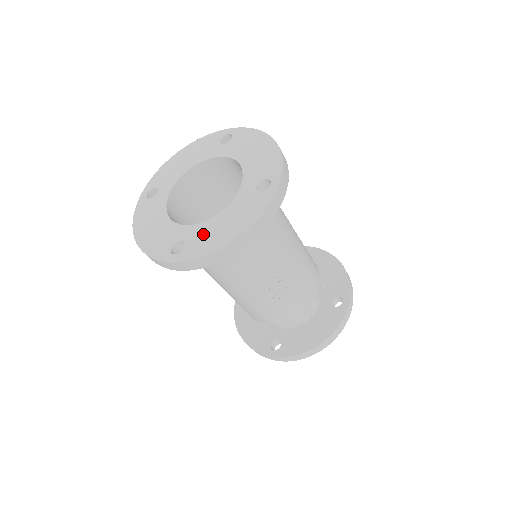
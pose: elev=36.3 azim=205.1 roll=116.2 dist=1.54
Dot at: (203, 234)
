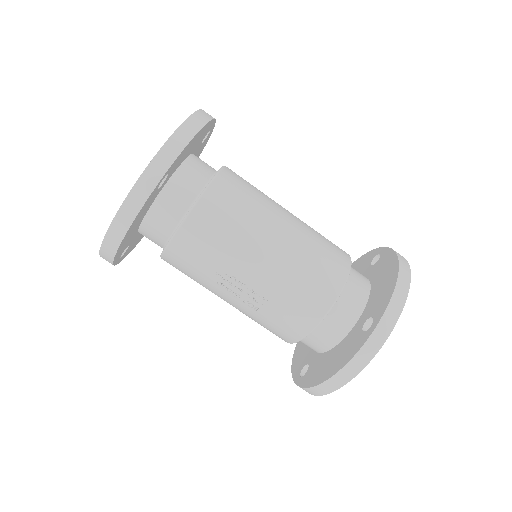
Dot at: occluded
